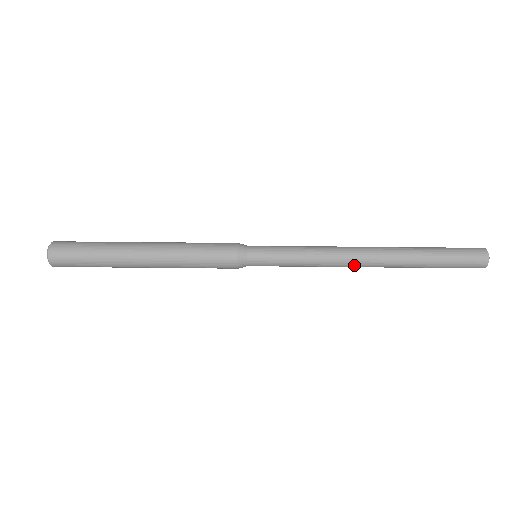
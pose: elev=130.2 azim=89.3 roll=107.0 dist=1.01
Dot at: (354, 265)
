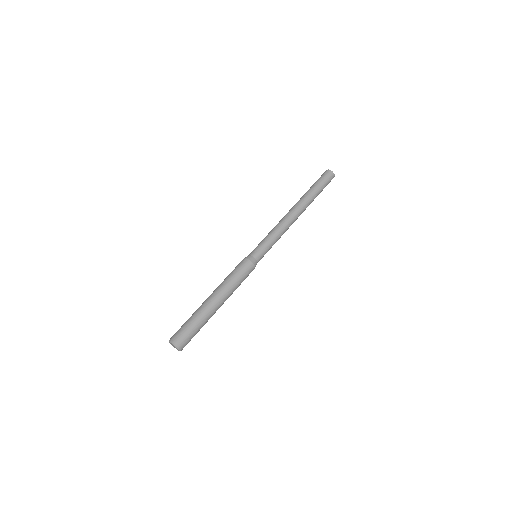
Dot at: (293, 219)
